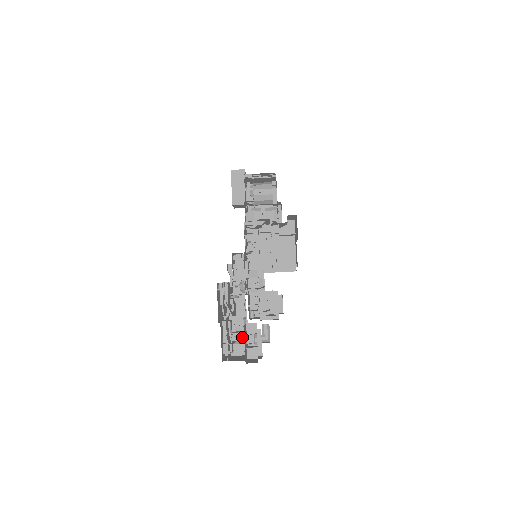
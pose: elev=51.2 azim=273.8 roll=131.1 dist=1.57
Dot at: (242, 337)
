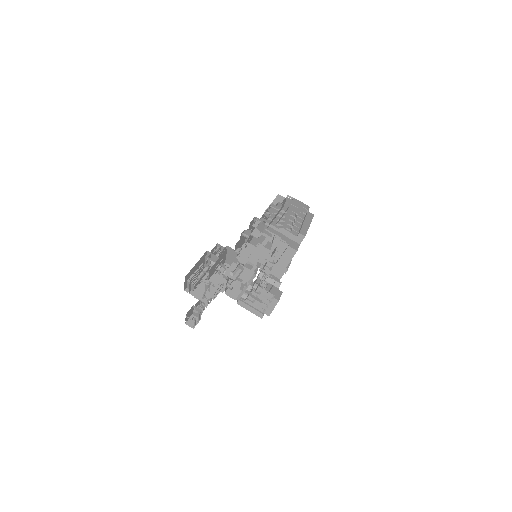
Dot at: occluded
